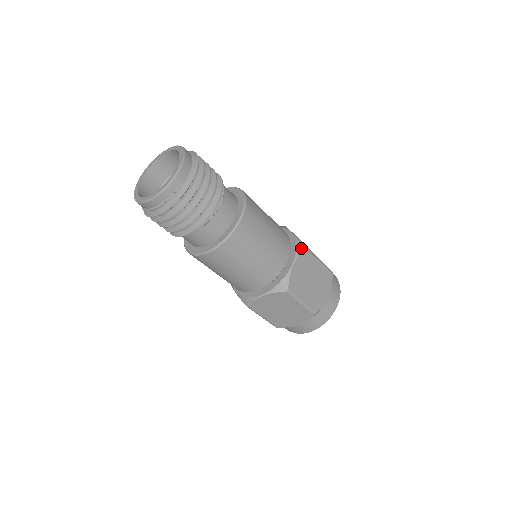
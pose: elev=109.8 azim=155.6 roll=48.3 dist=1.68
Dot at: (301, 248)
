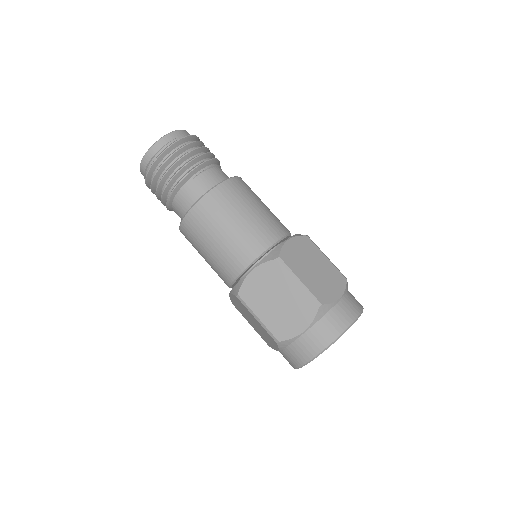
Dot at: (301, 235)
